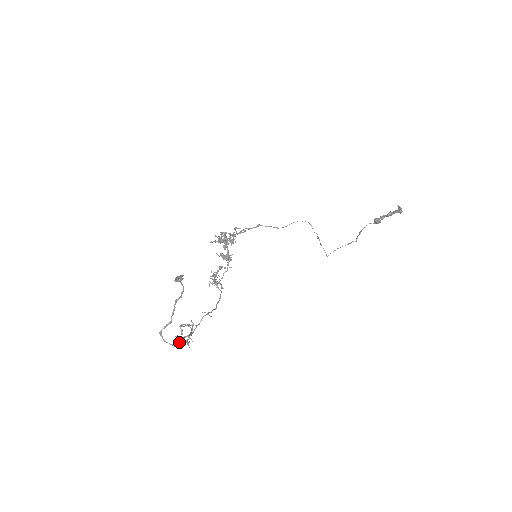
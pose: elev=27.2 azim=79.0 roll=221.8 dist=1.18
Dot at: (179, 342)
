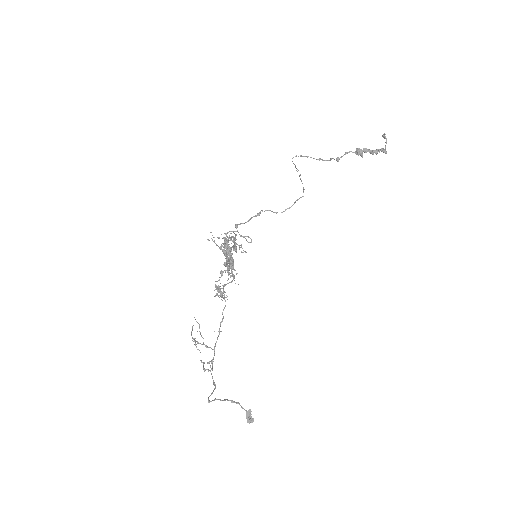
Dot at: (203, 367)
